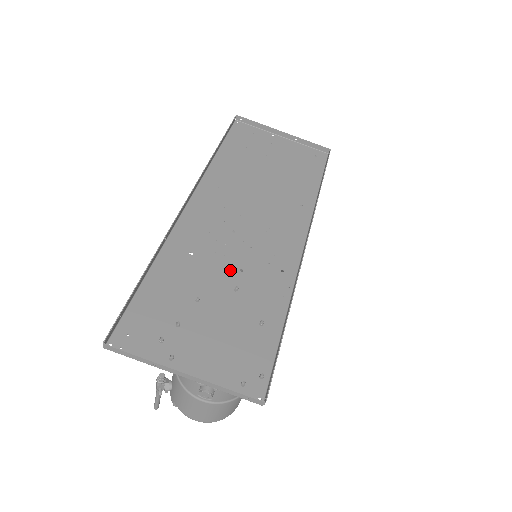
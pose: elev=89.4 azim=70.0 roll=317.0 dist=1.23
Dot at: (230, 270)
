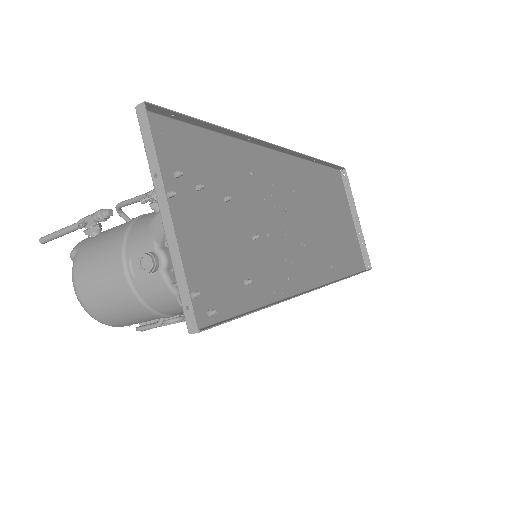
Dot at: (262, 222)
